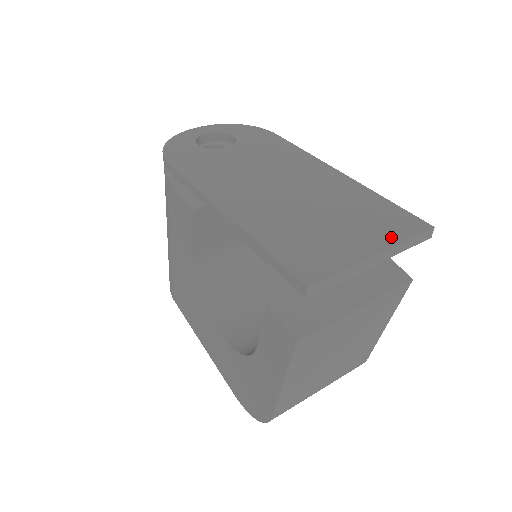
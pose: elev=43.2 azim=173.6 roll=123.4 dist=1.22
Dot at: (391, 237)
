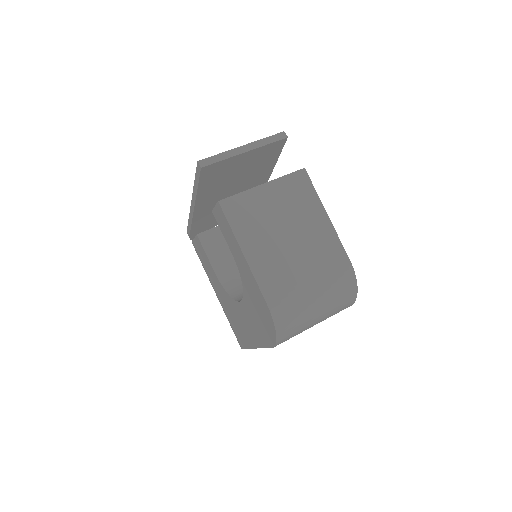
Dot at: occluded
